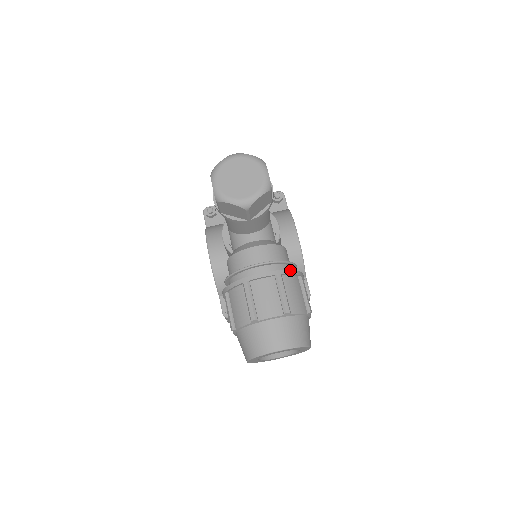
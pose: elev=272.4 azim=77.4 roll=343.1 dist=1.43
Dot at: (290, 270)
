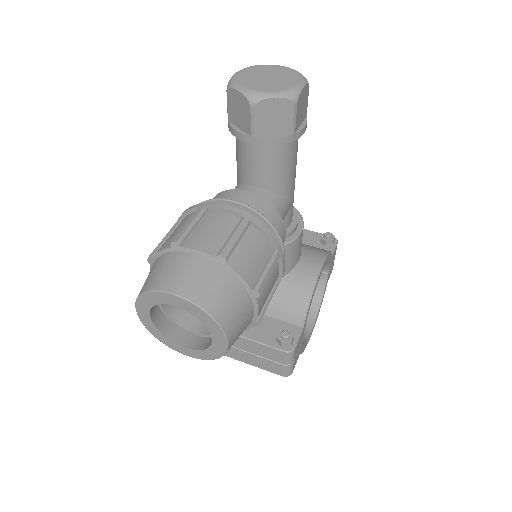
Dot at: (266, 228)
